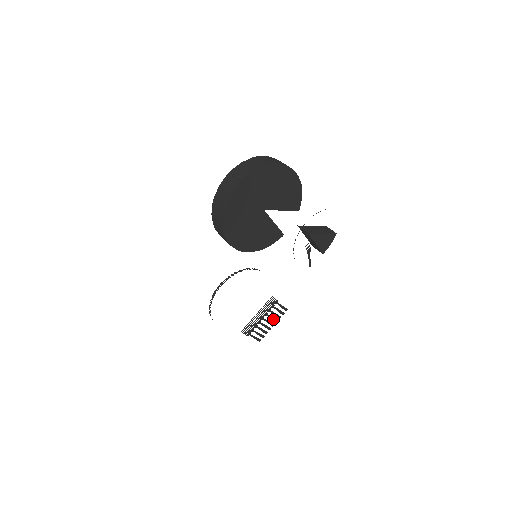
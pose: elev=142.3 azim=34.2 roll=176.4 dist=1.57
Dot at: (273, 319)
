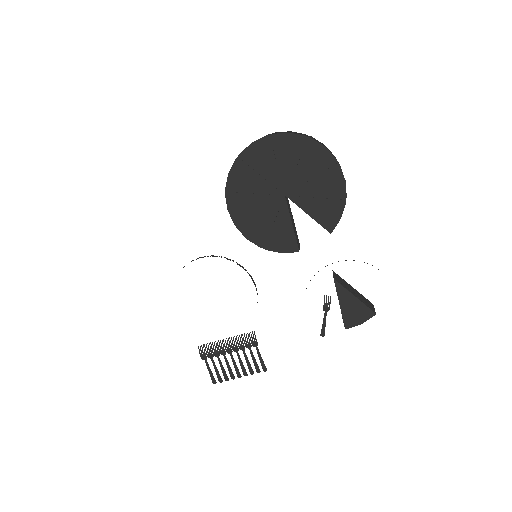
Dot at: (242, 366)
